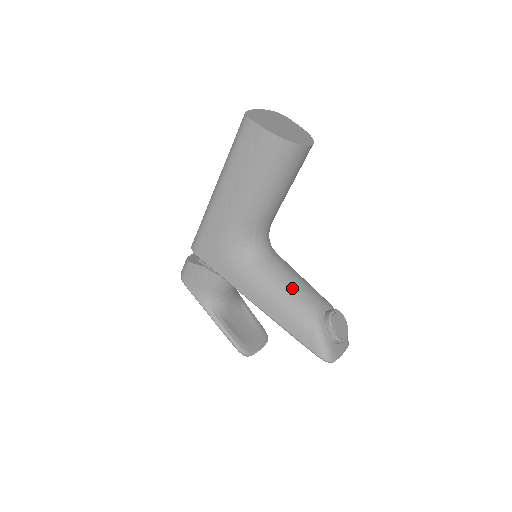
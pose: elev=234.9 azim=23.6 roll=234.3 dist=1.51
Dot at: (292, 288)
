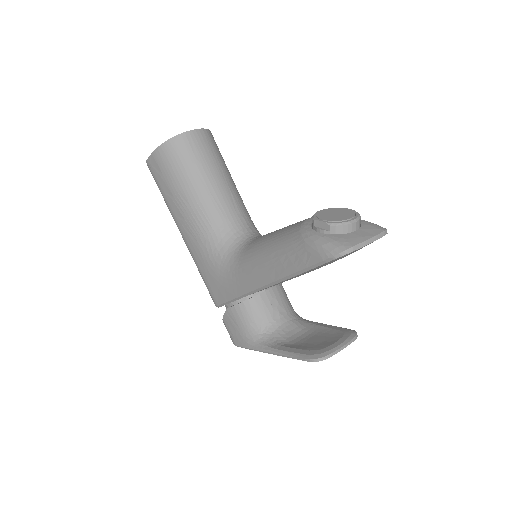
Dot at: (273, 236)
